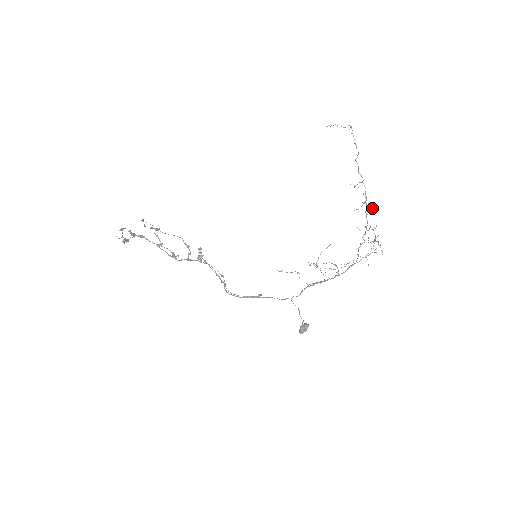
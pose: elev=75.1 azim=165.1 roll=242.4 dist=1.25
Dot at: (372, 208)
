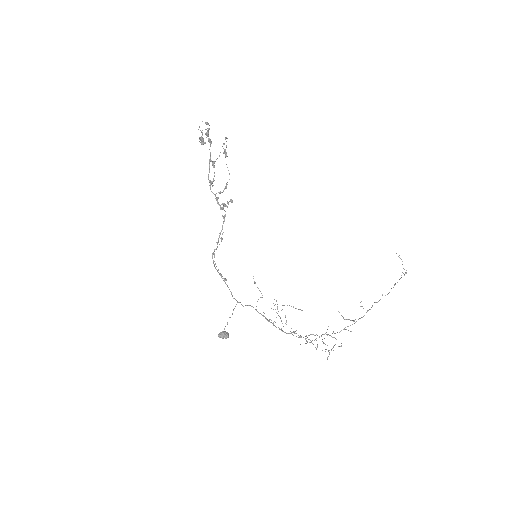
Dot at: occluded
